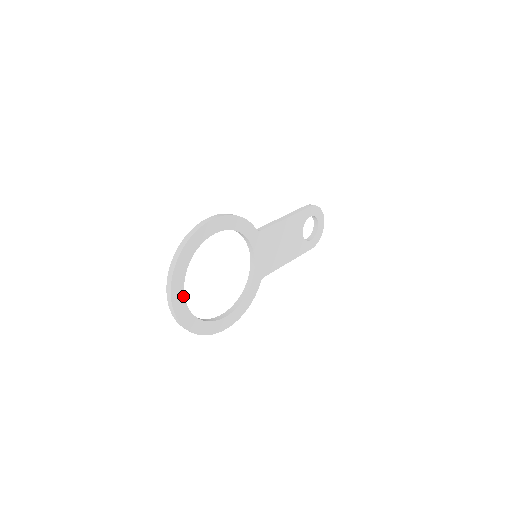
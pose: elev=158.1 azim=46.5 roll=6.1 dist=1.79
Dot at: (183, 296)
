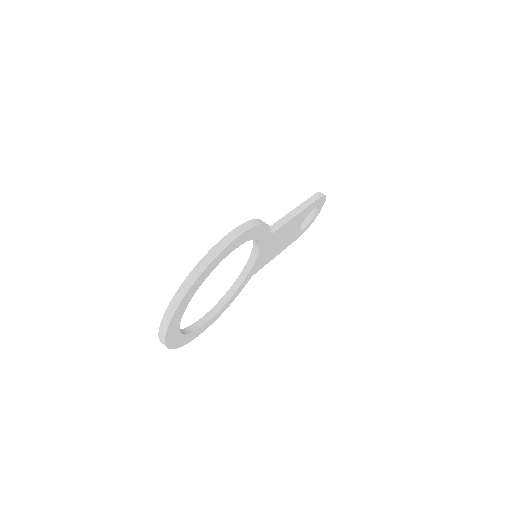
Dot at: (180, 320)
